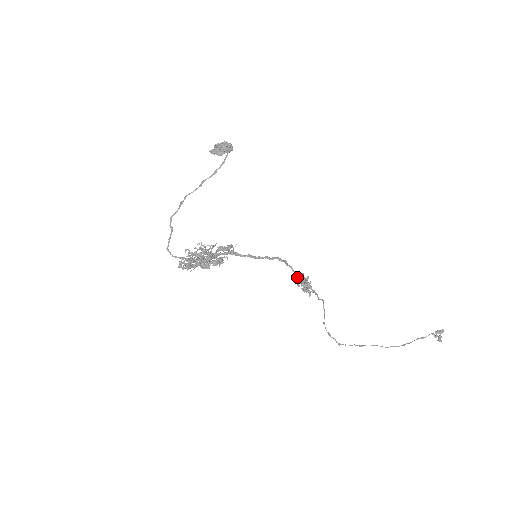
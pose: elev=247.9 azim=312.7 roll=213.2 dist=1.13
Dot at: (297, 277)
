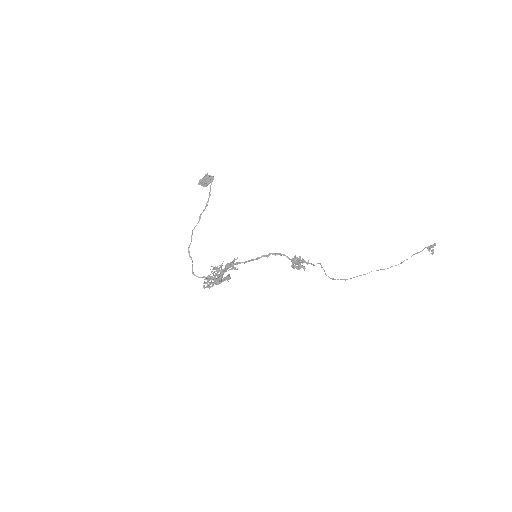
Dot at: (291, 261)
